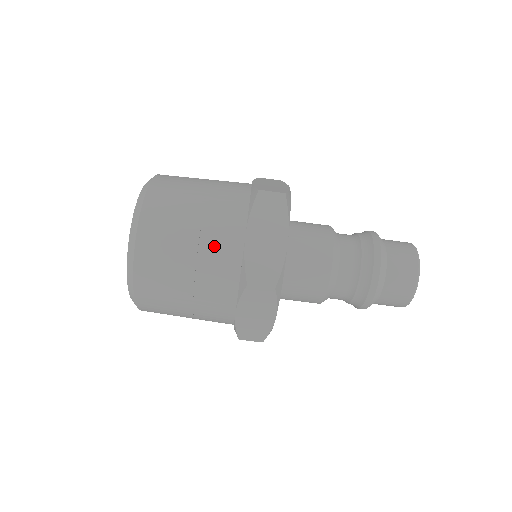
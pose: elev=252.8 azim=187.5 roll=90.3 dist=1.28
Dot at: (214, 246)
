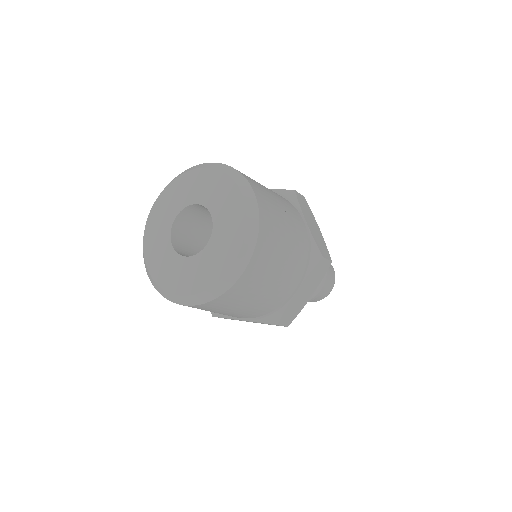
Dot at: (276, 295)
